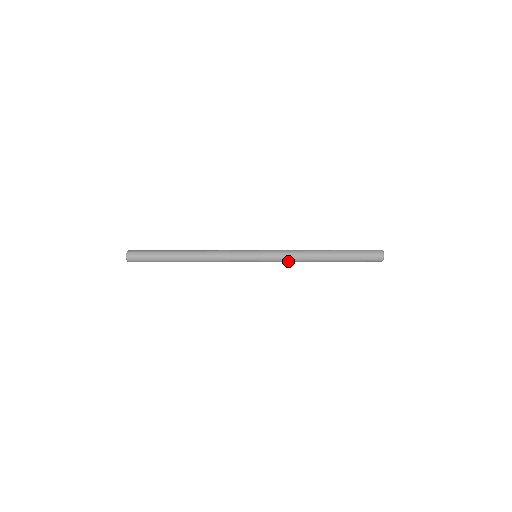
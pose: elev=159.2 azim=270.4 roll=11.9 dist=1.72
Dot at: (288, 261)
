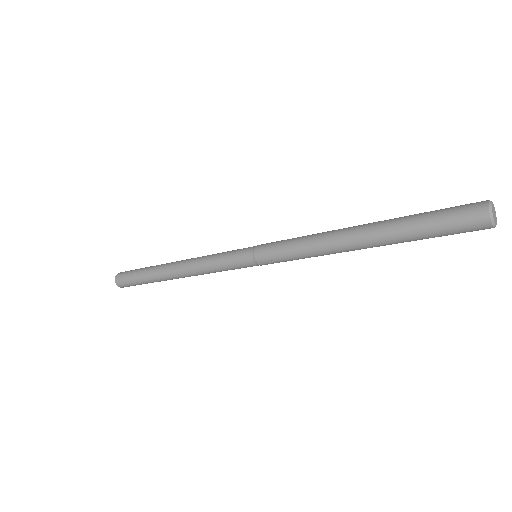
Dot at: (298, 251)
